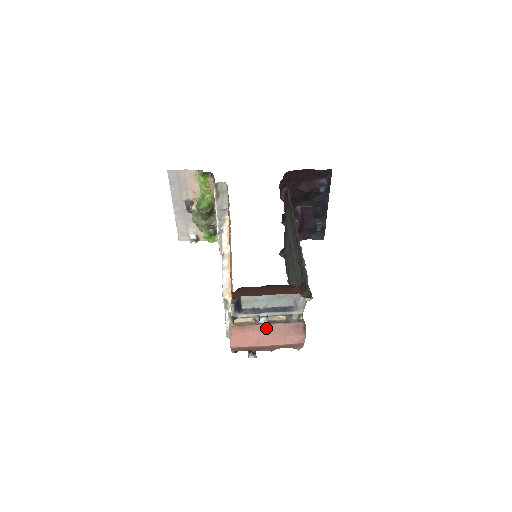
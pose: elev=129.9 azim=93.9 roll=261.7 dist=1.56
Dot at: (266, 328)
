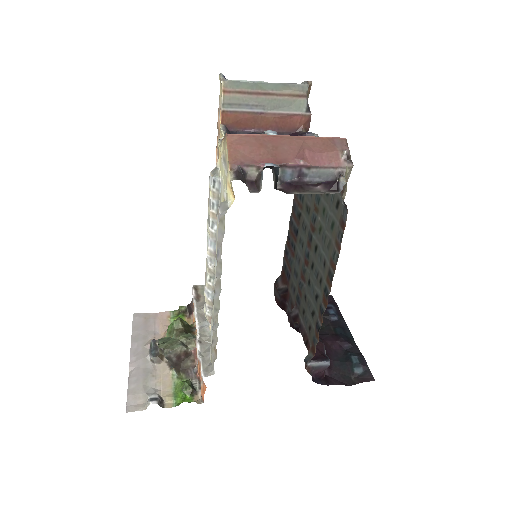
Dot at: occluded
